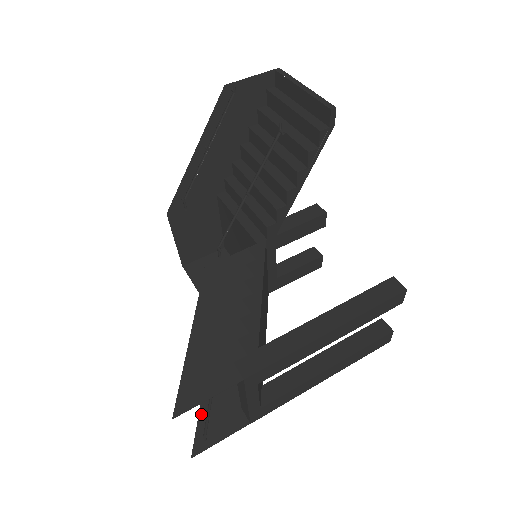
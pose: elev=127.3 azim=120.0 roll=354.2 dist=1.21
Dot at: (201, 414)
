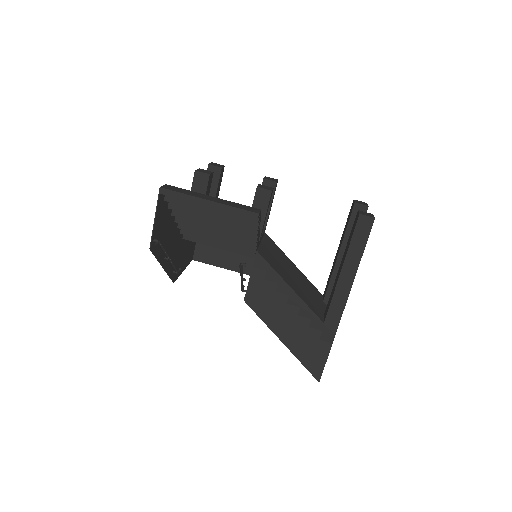
Dot at: occluded
